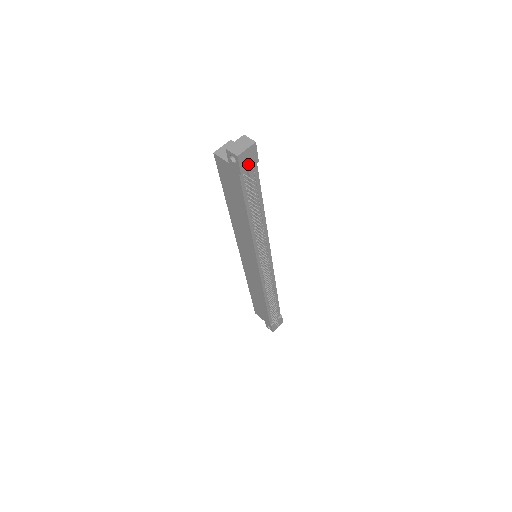
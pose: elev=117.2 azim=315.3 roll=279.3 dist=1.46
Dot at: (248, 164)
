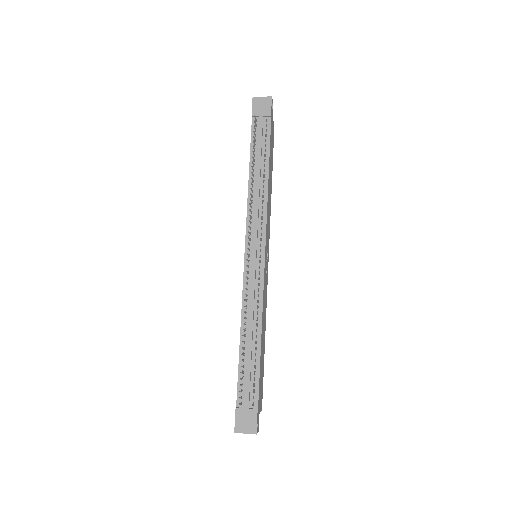
Dot at: (261, 111)
